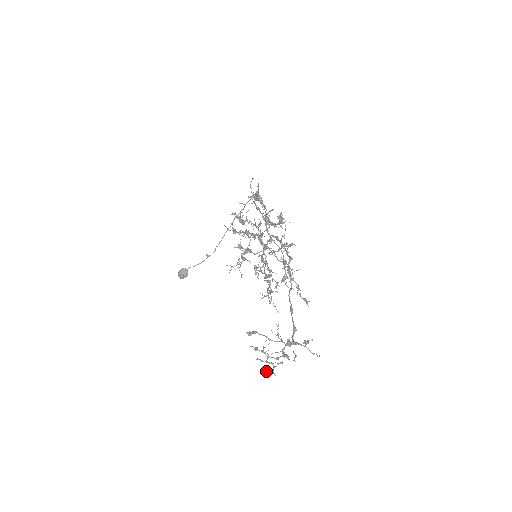
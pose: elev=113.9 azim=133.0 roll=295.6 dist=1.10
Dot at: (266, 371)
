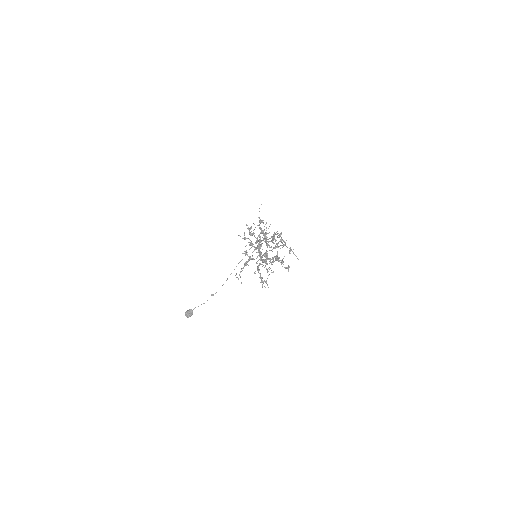
Dot at: (263, 281)
